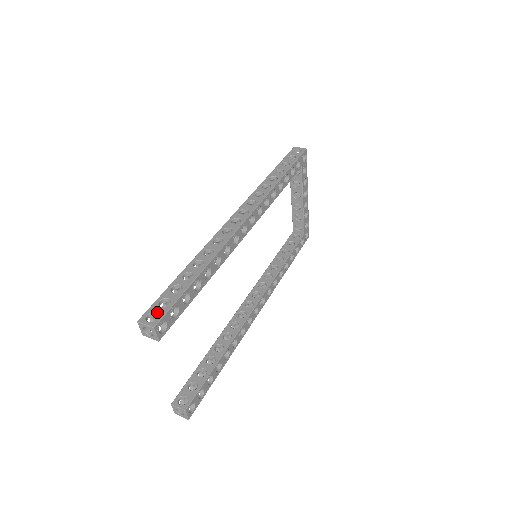
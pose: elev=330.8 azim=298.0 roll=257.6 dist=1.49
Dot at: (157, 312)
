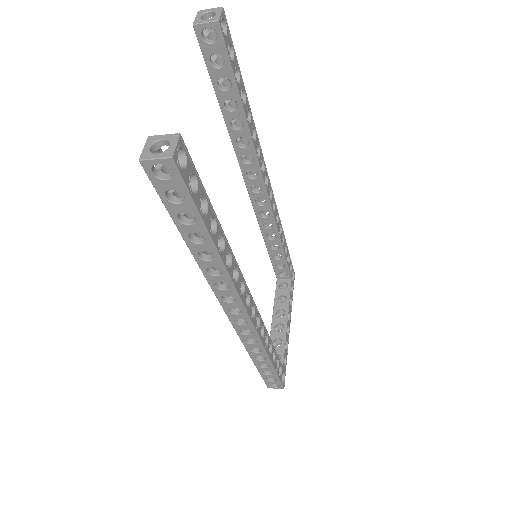
Dot at: occluded
